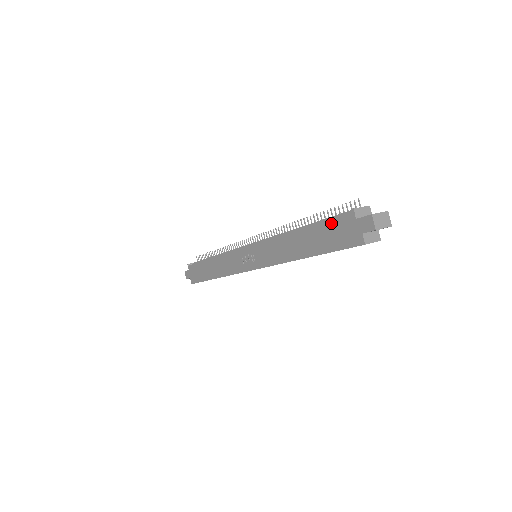
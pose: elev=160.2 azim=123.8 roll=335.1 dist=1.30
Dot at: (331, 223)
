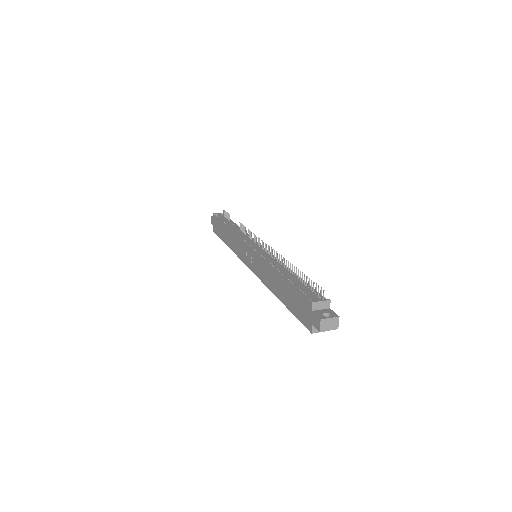
Dot at: (298, 295)
